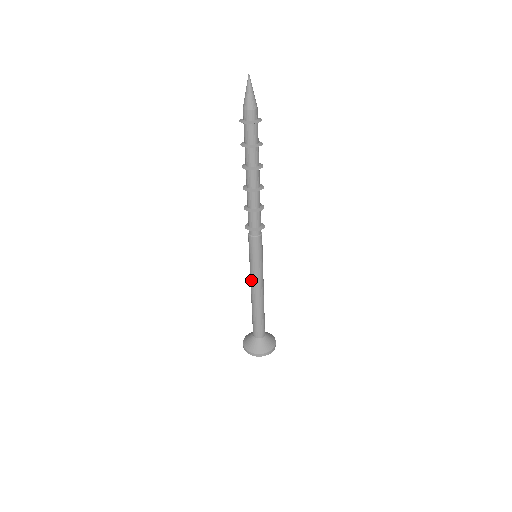
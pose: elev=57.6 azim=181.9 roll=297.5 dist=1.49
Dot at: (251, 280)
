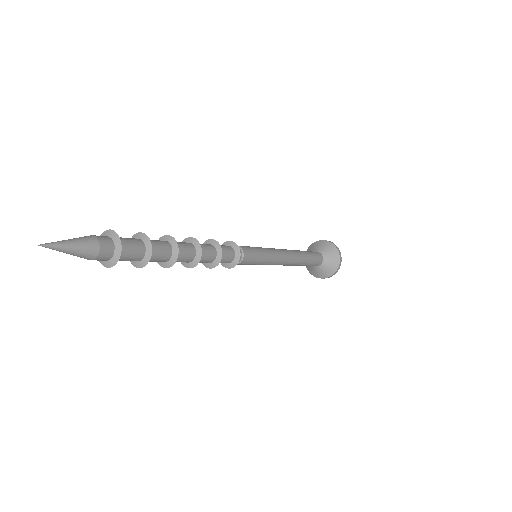
Dot at: occluded
